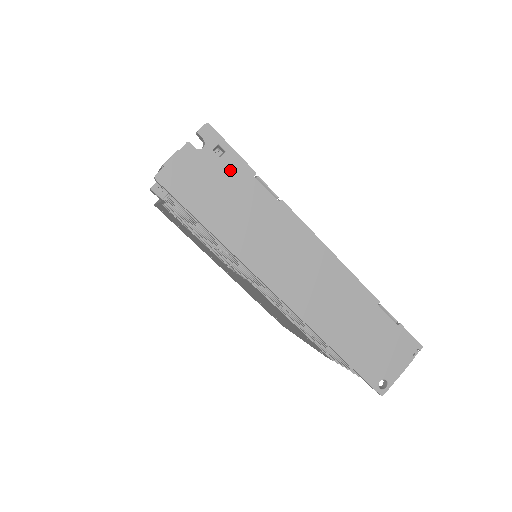
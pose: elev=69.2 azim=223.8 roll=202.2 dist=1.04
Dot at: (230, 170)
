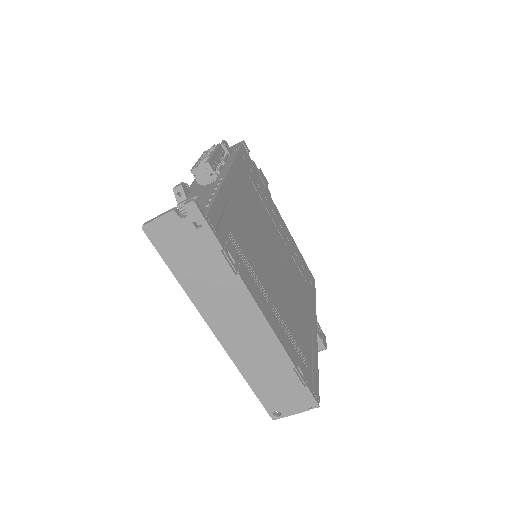
Dot at: (202, 240)
